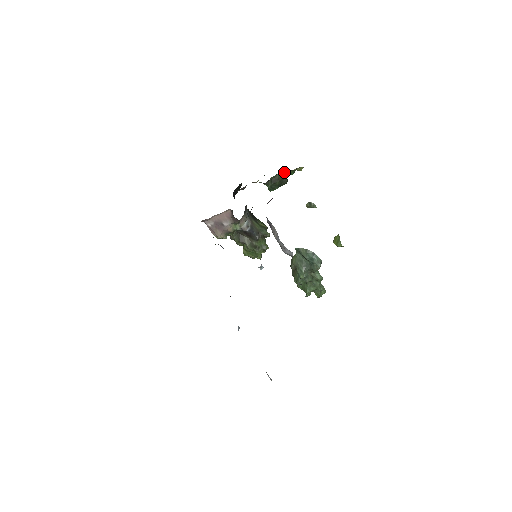
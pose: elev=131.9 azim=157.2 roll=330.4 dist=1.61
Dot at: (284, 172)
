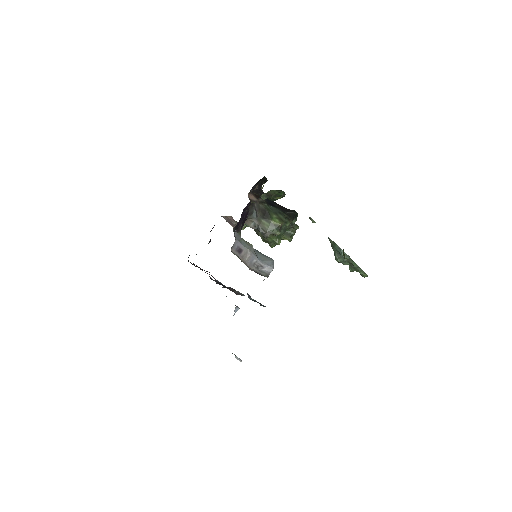
Dot at: occluded
